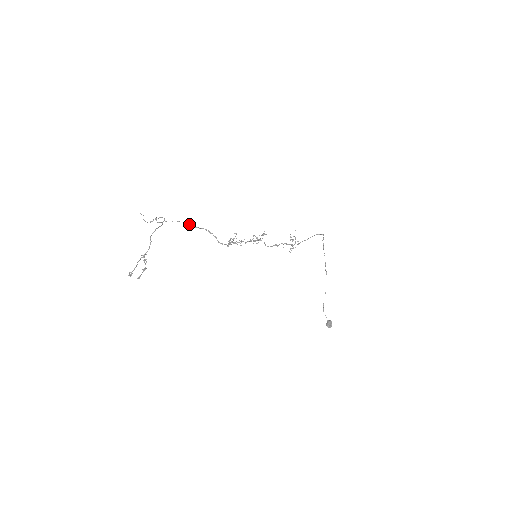
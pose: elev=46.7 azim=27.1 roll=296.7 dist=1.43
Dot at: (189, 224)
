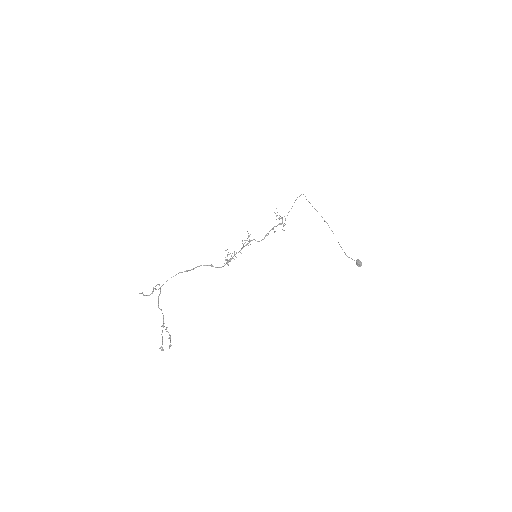
Dot at: occluded
